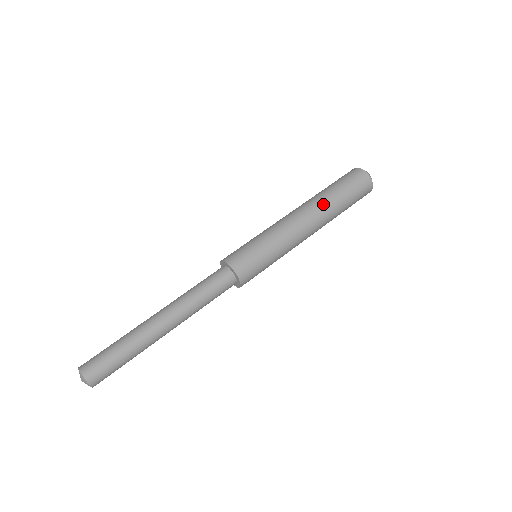
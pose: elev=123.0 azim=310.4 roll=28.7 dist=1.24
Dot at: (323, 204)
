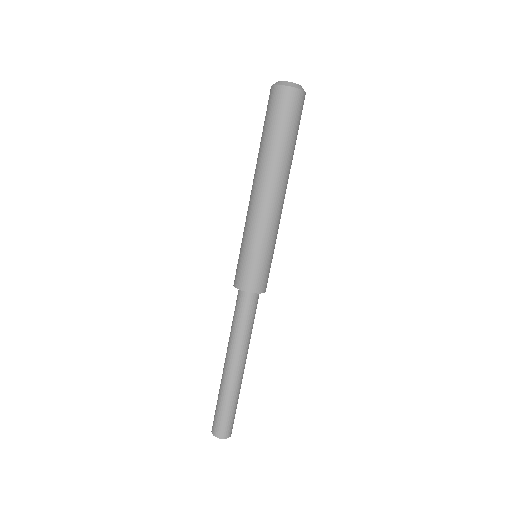
Dot at: (272, 164)
